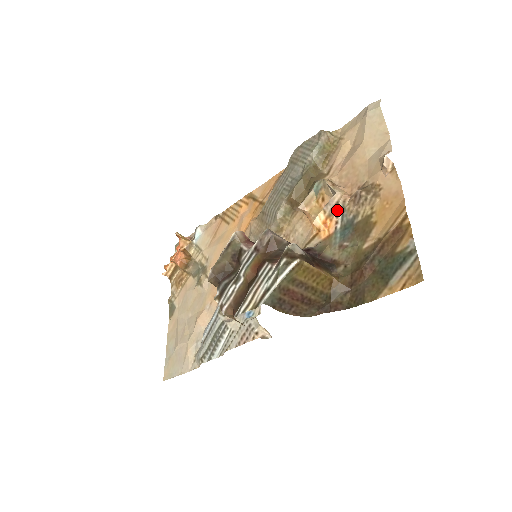
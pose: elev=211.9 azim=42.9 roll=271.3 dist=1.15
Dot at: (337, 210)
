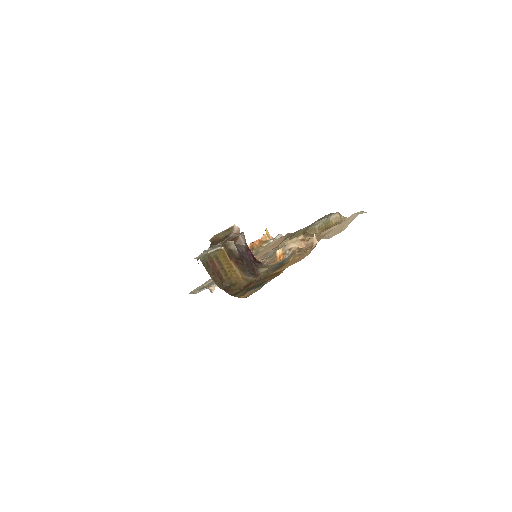
Dot at: (288, 253)
